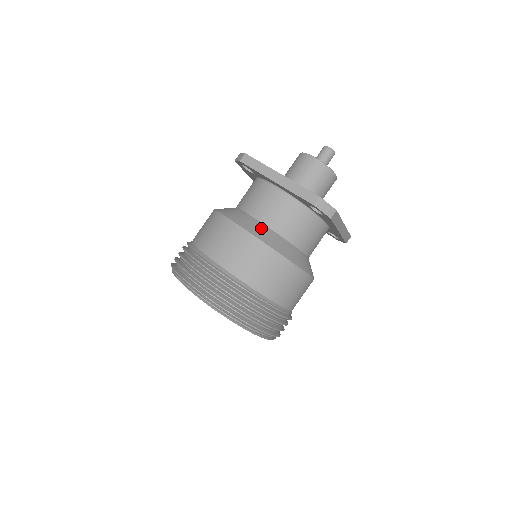
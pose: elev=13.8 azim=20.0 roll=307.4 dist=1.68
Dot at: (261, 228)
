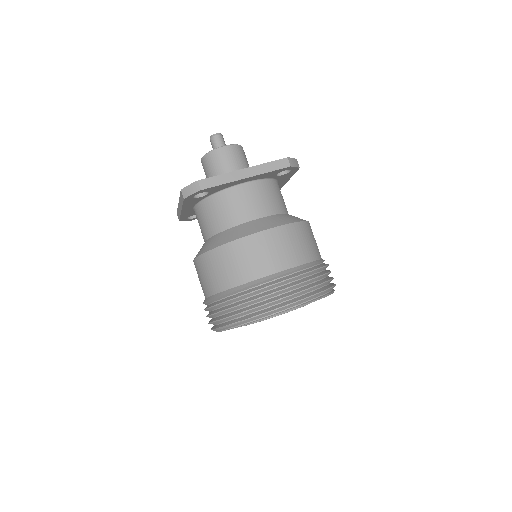
Dot at: (270, 220)
